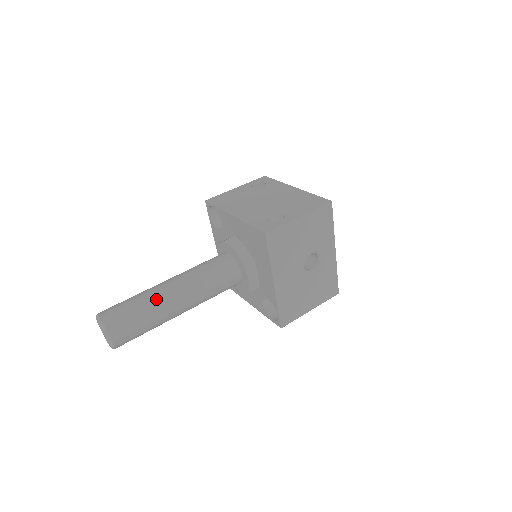
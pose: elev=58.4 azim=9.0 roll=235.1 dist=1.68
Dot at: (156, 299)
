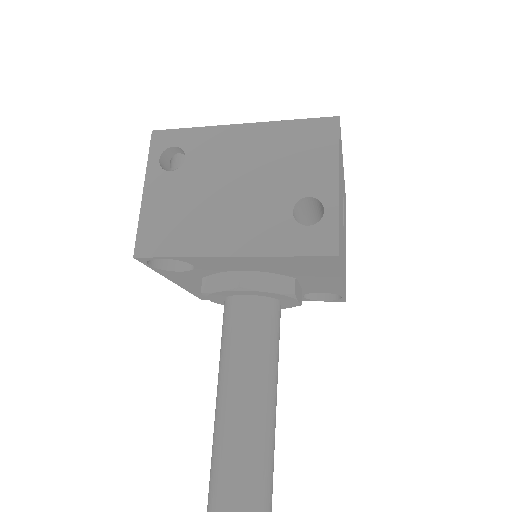
Dot at: (256, 456)
